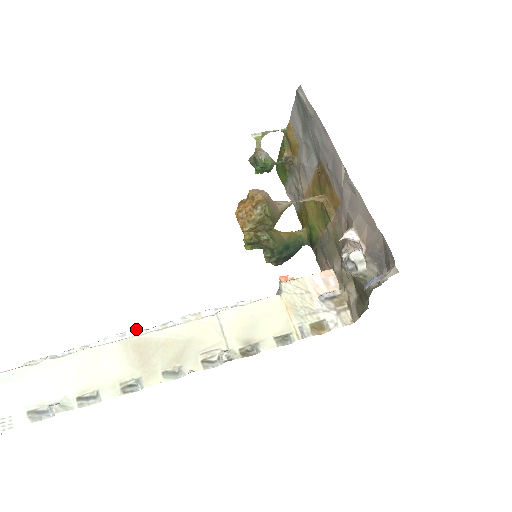
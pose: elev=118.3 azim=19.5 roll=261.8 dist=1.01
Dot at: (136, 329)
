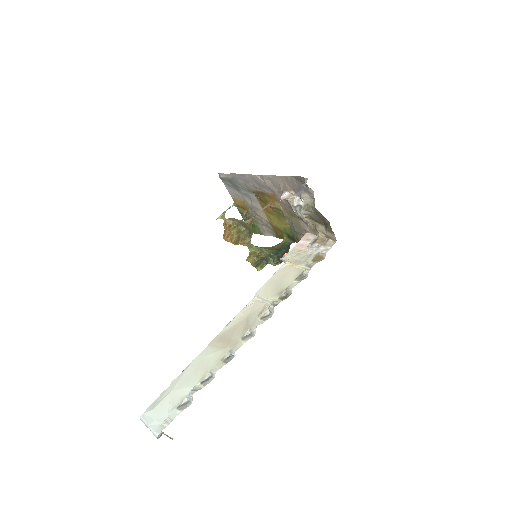
Dot at: occluded
